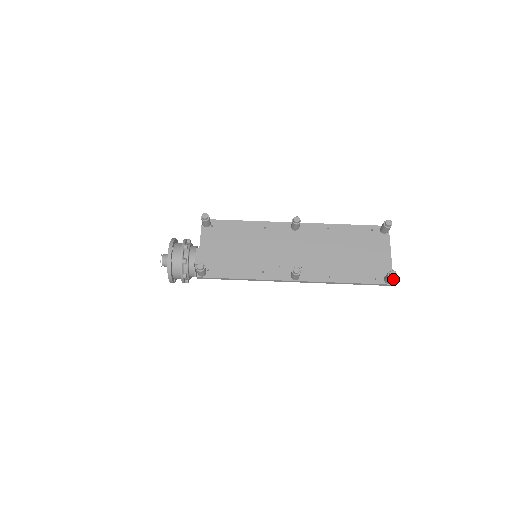
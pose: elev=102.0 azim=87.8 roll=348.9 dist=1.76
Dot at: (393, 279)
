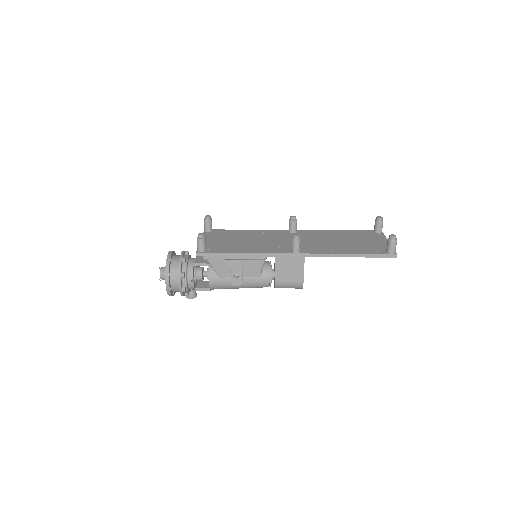
Dot at: (394, 242)
